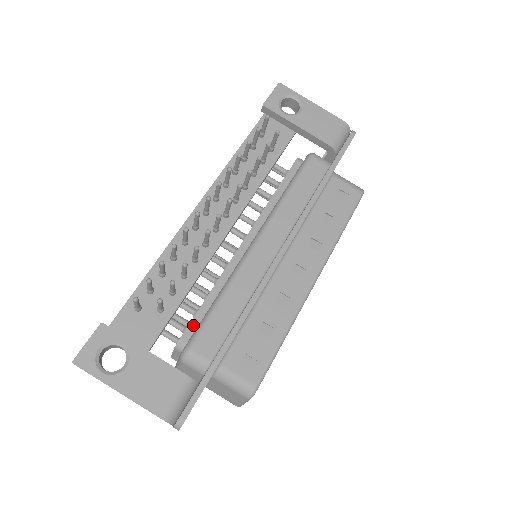
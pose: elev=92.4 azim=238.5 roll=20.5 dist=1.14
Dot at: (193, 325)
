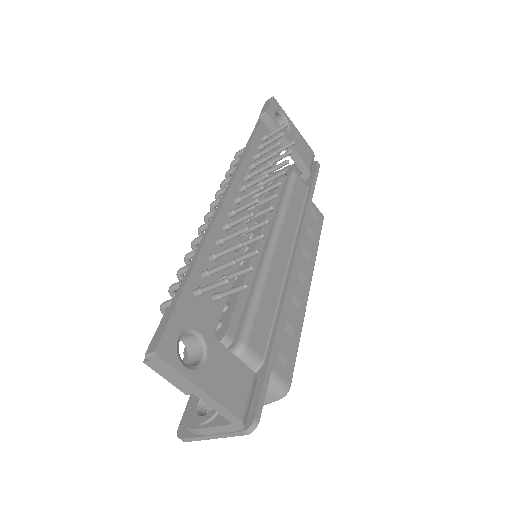
Dot at: (234, 319)
